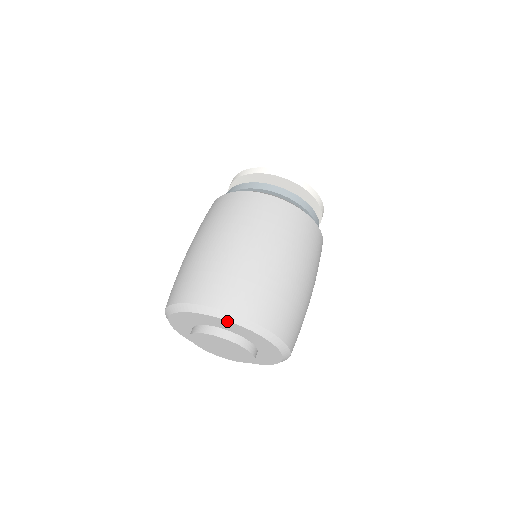
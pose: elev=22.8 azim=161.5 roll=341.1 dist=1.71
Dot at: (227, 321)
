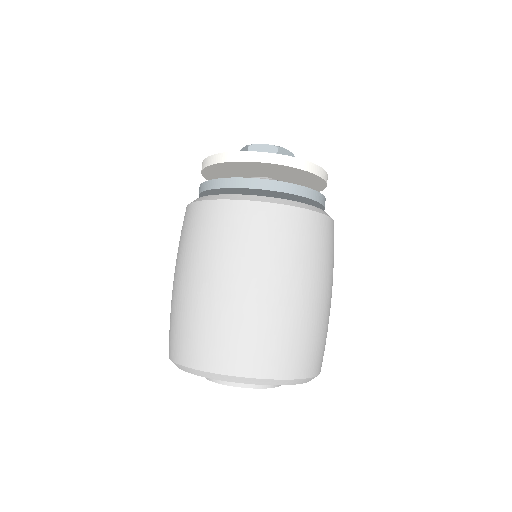
Dot at: (289, 384)
